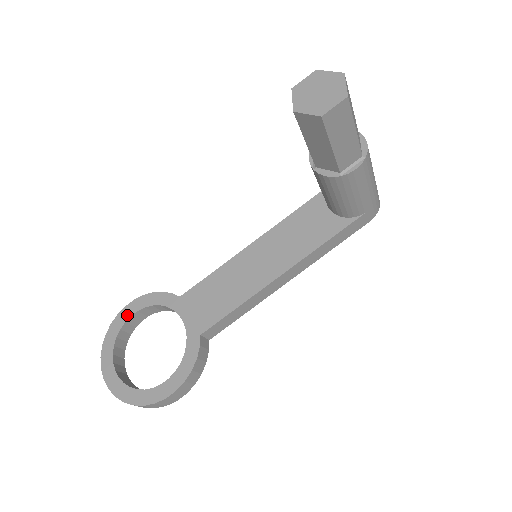
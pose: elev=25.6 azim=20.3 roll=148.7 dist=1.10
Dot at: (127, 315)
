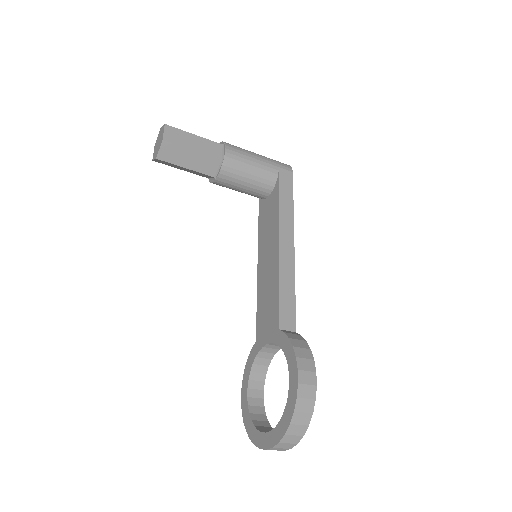
Dot at: (245, 401)
